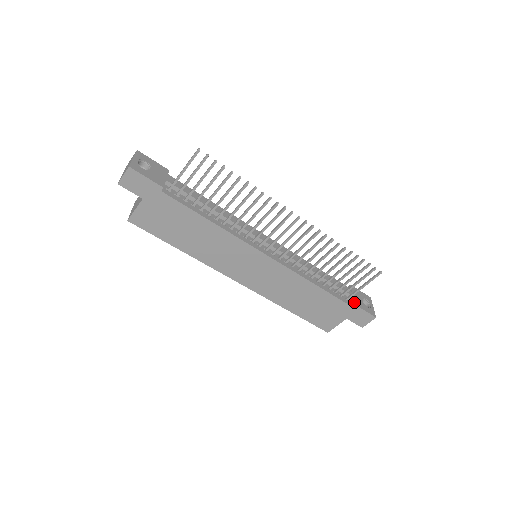
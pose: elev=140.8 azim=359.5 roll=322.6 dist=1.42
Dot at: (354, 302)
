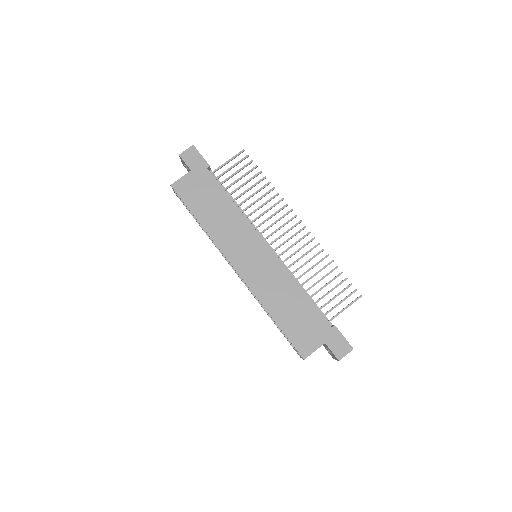
Dot at: (334, 325)
